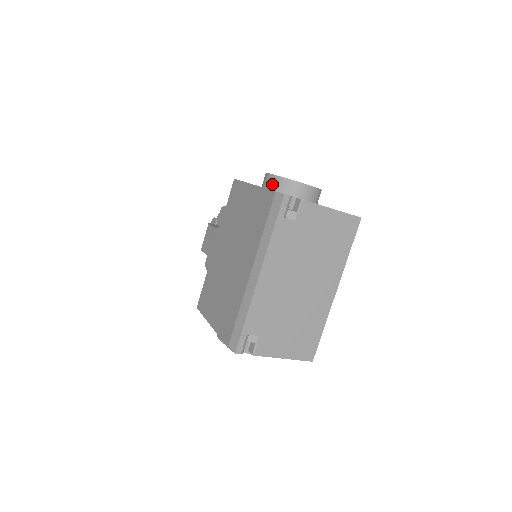
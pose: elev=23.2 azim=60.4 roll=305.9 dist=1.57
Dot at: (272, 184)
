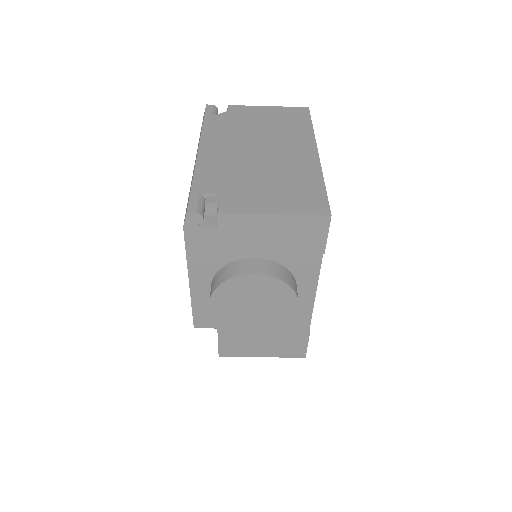
Dot at: occluded
